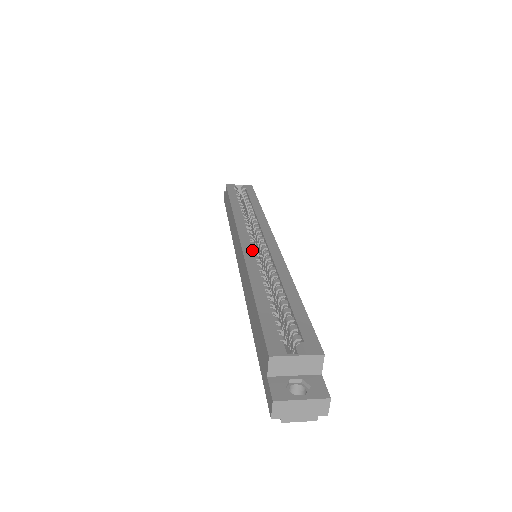
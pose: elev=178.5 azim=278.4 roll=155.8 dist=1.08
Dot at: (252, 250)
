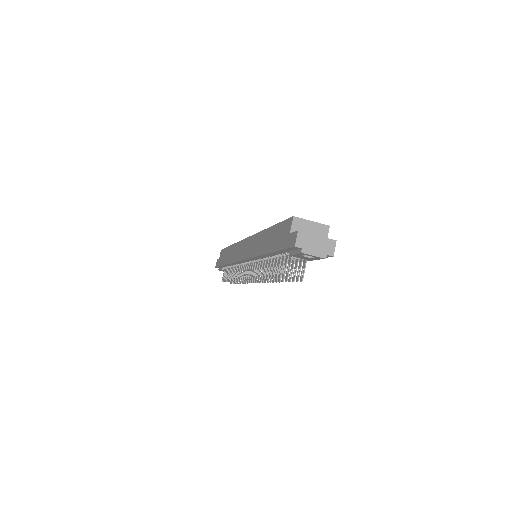
Dot at: occluded
